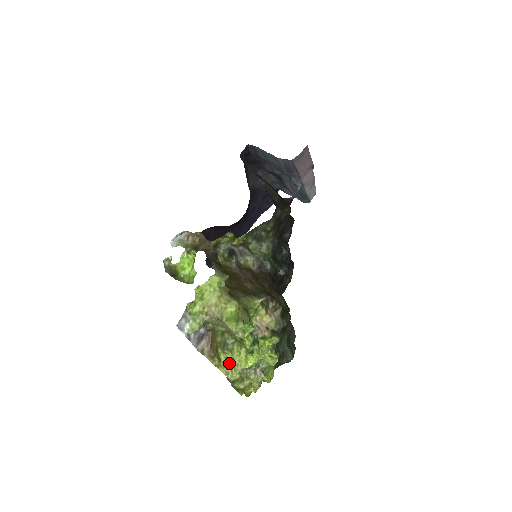
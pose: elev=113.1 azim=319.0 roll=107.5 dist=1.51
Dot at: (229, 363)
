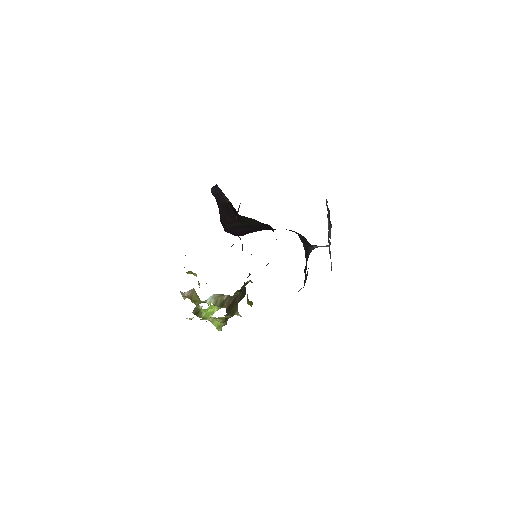
Dot at: occluded
